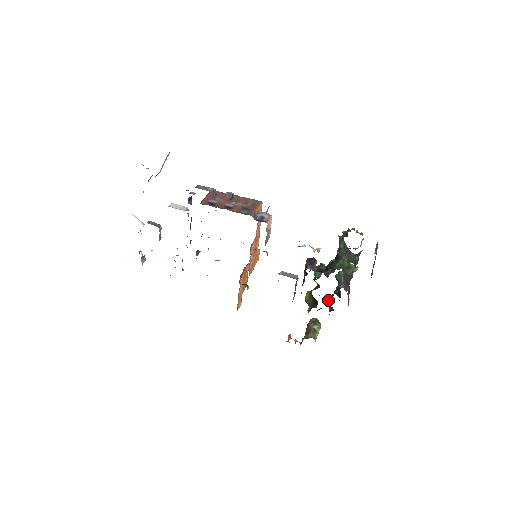
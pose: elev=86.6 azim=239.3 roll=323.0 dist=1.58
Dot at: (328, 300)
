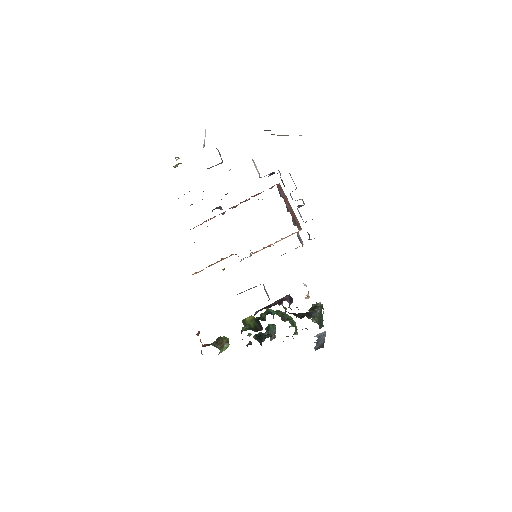
Dot at: (250, 335)
